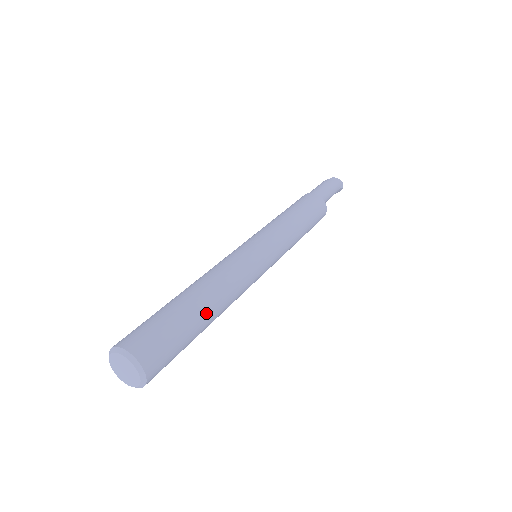
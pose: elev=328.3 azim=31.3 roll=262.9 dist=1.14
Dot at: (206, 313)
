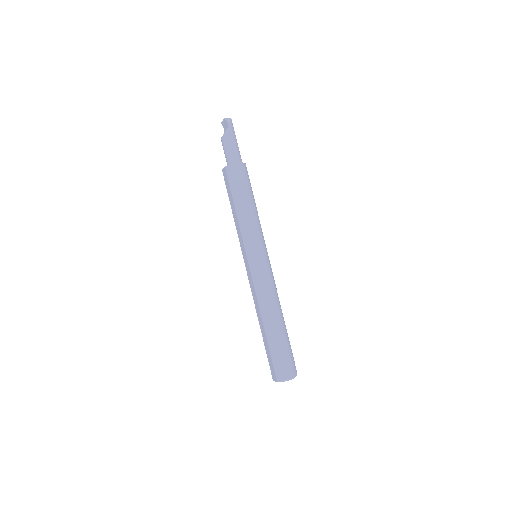
Dot at: occluded
